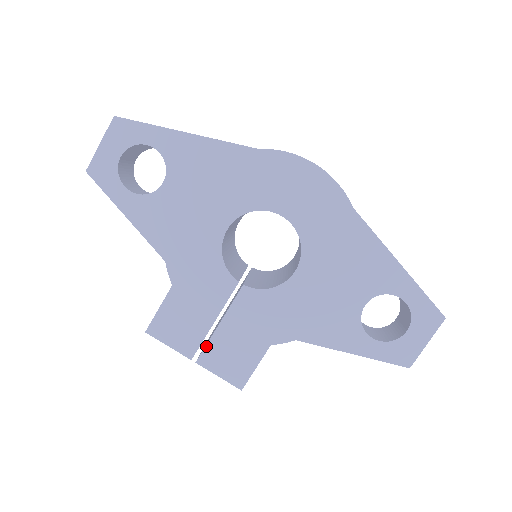
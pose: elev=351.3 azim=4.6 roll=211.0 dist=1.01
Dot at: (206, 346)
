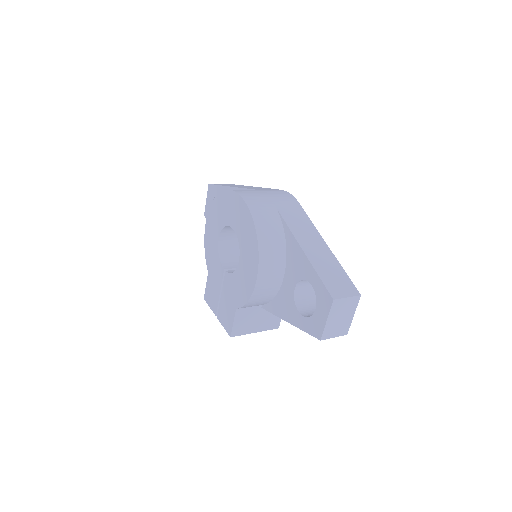
Dot at: (219, 308)
